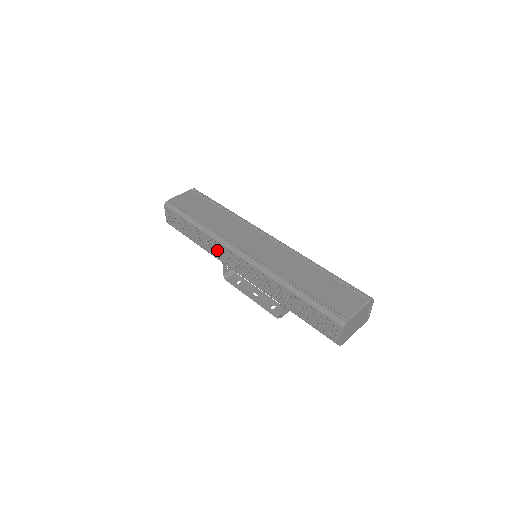
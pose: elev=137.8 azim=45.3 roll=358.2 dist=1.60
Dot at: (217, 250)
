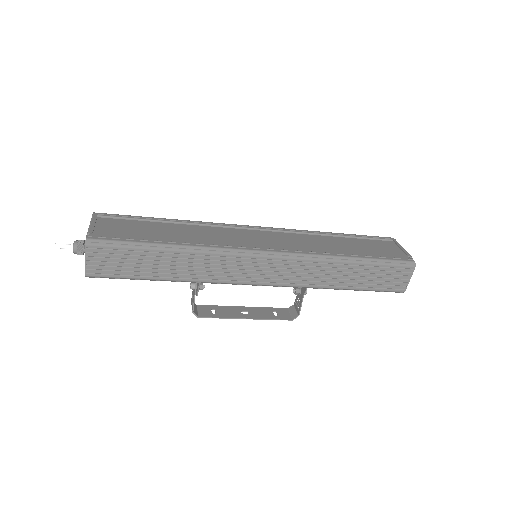
Dot at: (217, 268)
